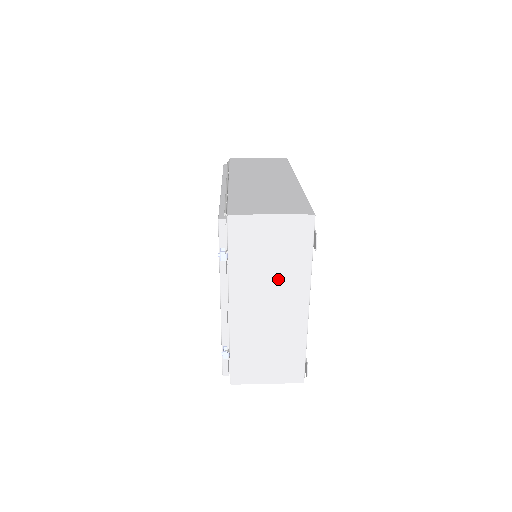
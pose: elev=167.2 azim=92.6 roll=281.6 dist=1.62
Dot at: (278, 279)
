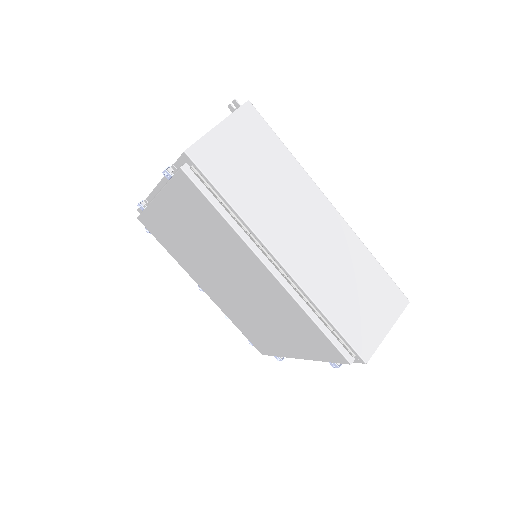
Dot at: occluded
